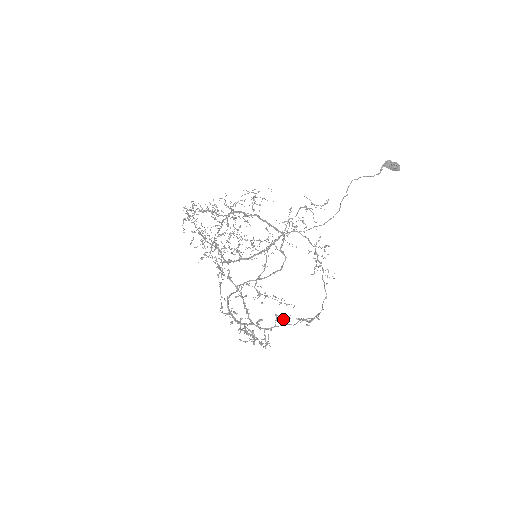
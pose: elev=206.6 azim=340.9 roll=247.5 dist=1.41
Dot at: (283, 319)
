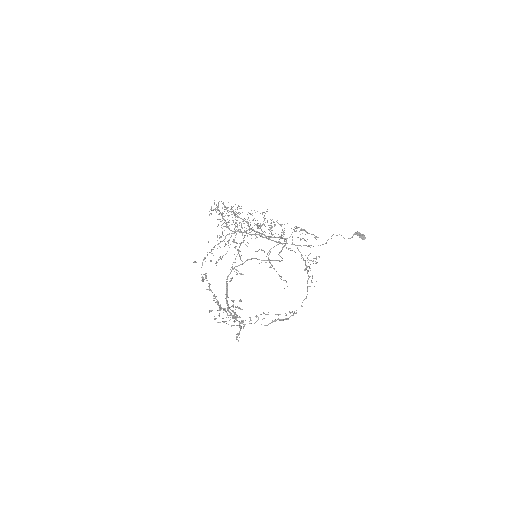
Dot at: occluded
